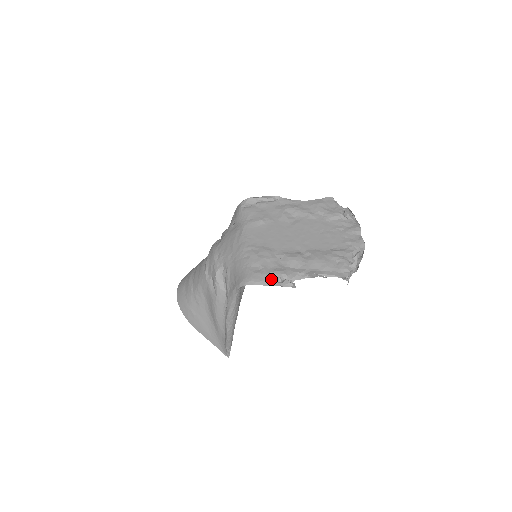
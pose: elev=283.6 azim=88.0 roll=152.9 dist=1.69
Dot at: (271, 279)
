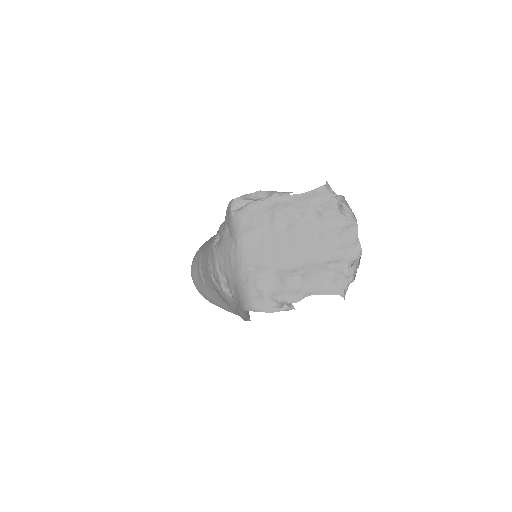
Dot at: (271, 305)
